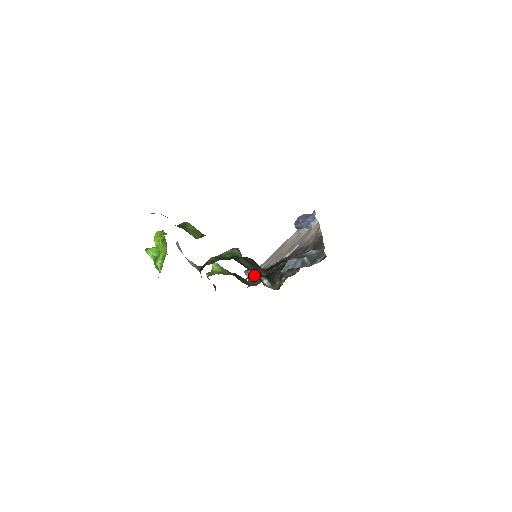
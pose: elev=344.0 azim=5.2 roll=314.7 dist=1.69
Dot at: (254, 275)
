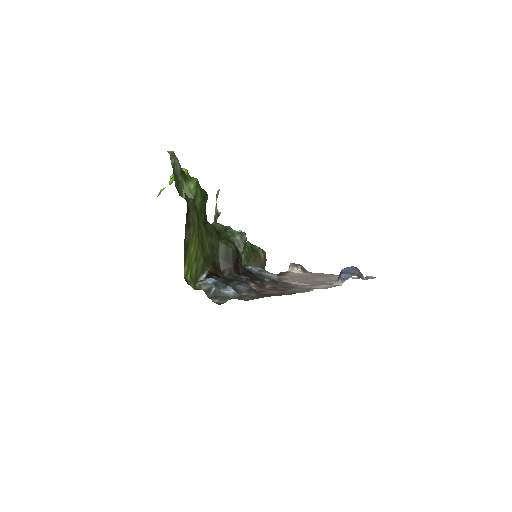
Dot at: (250, 268)
